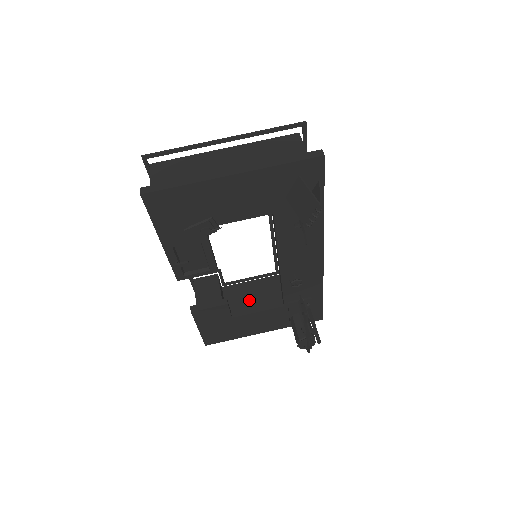
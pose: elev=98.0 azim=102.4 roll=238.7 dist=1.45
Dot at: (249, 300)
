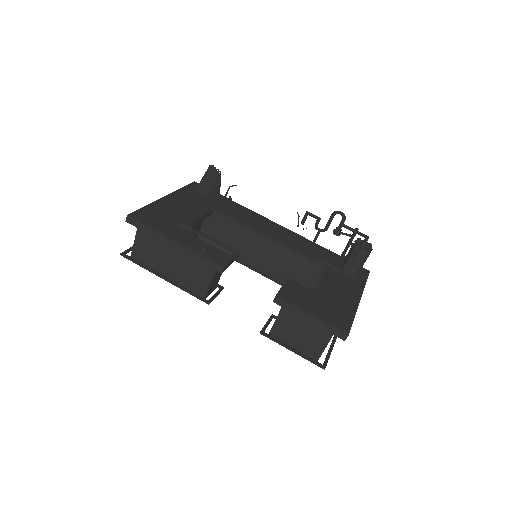
Dot at: occluded
